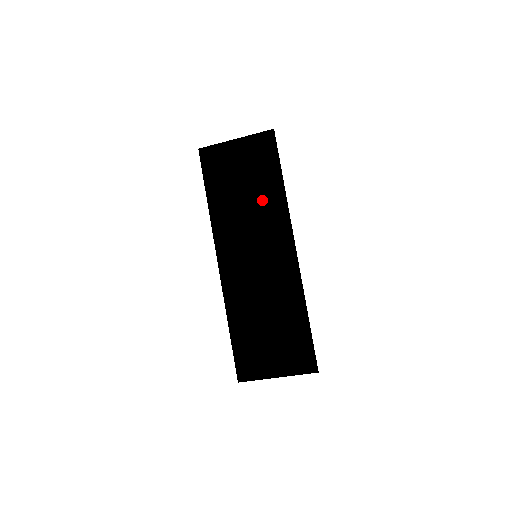
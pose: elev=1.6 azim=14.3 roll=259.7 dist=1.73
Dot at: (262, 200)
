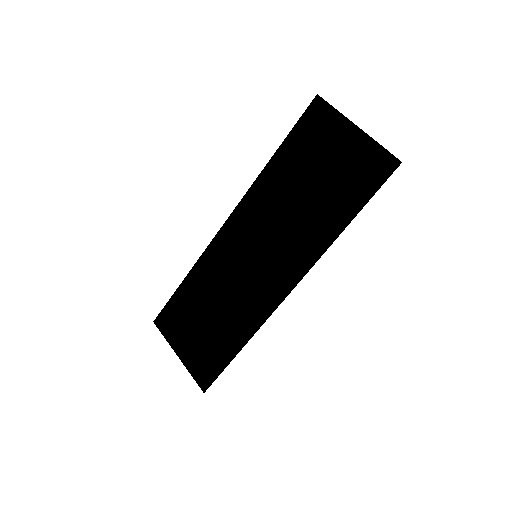
Dot at: (312, 217)
